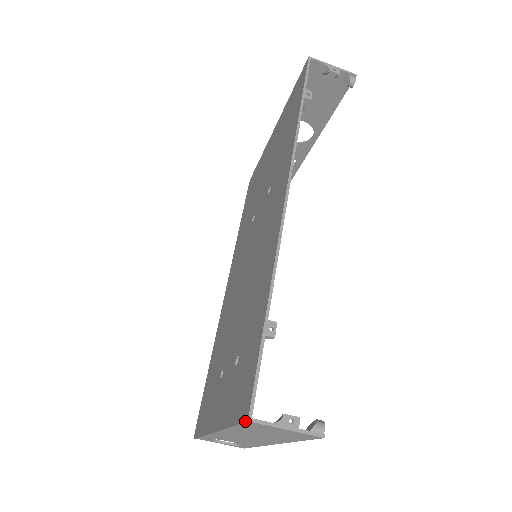
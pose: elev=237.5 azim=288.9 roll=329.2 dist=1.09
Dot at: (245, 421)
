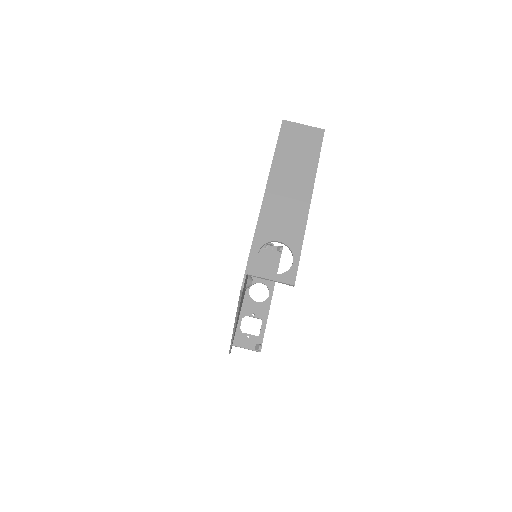
Dot at: occluded
